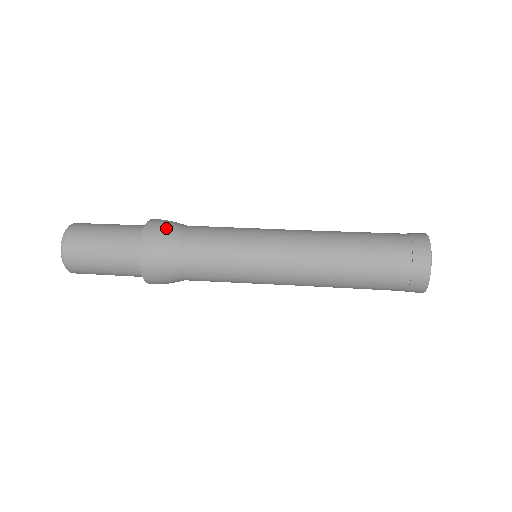
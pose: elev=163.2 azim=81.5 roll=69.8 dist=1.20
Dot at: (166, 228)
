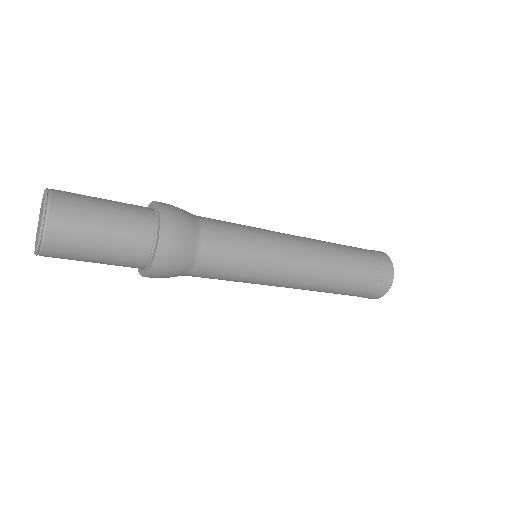
Dot at: (184, 216)
